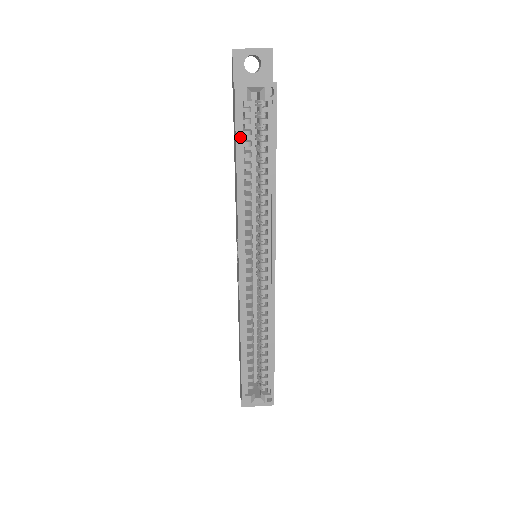
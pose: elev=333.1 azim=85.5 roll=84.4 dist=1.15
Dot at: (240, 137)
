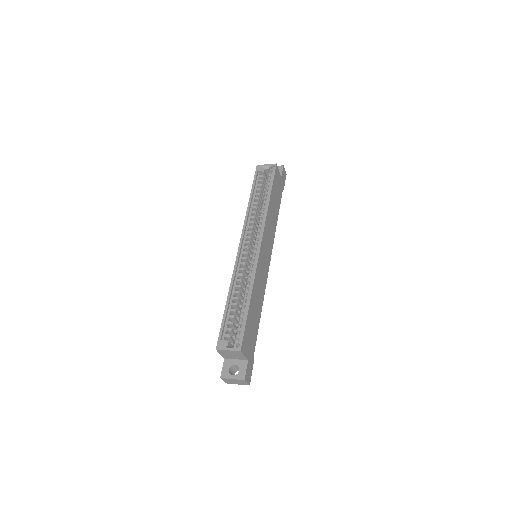
Dot at: (255, 186)
